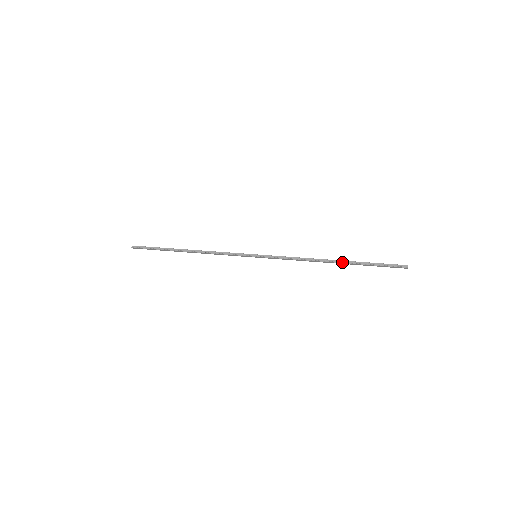
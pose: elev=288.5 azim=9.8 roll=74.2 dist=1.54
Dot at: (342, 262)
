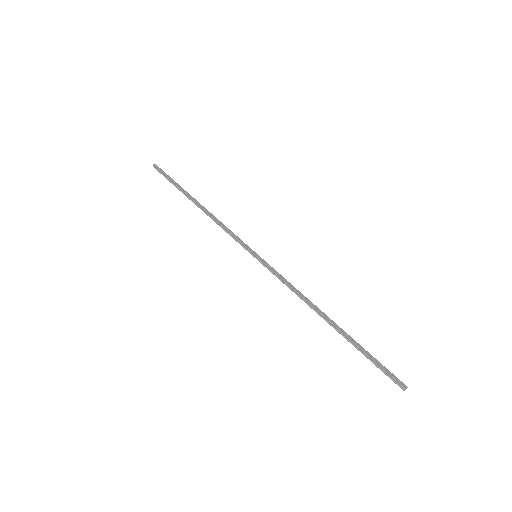
Dot at: (336, 330)
